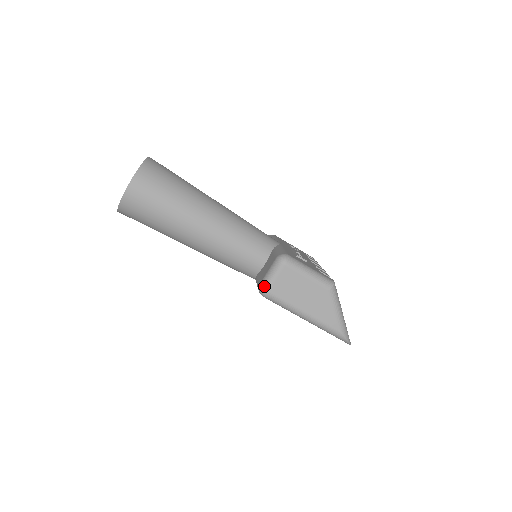
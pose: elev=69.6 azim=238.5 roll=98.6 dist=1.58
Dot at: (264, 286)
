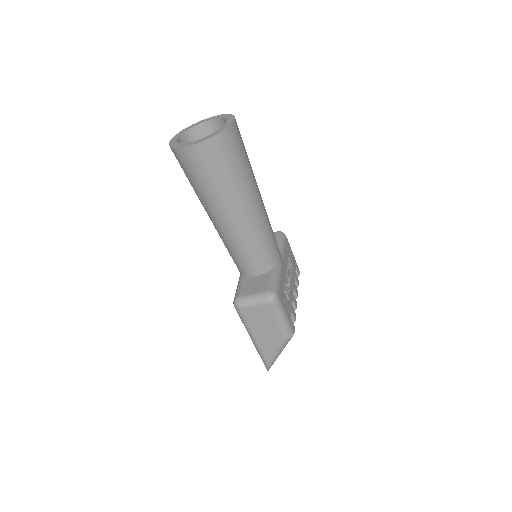
Dot at: (241, 303)
